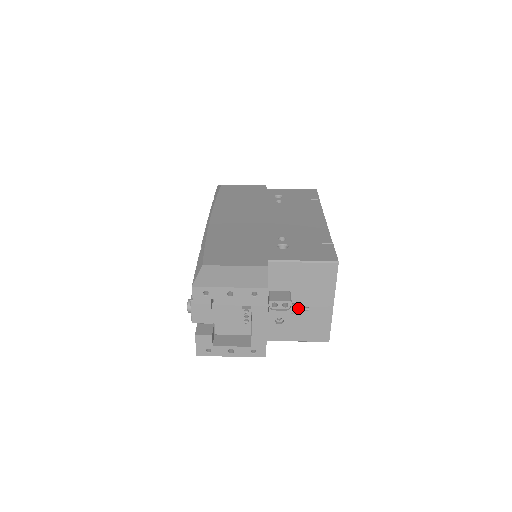
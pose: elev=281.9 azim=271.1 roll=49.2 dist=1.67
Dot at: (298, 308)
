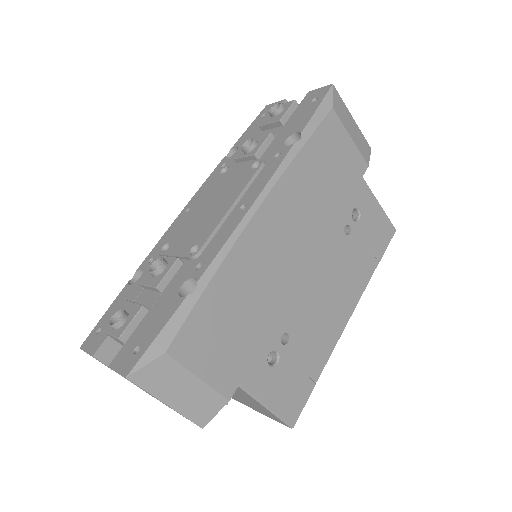
Dot at: occluded
